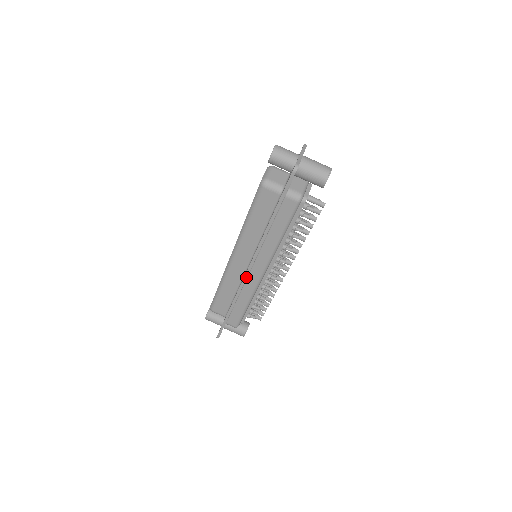
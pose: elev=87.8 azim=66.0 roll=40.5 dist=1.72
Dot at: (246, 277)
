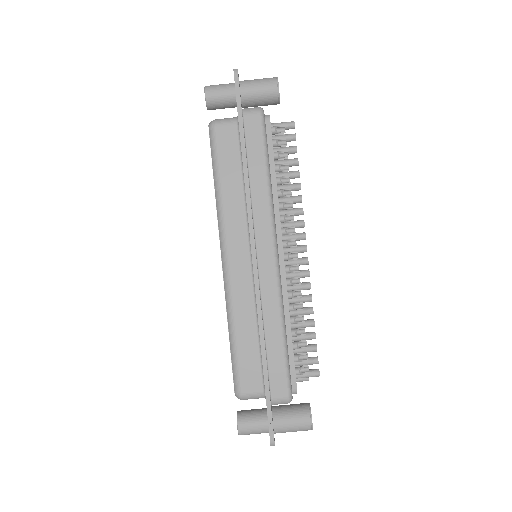
Dot at: (256, 272)
